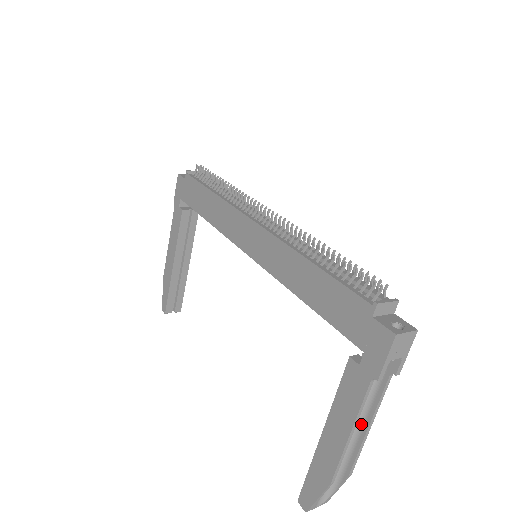
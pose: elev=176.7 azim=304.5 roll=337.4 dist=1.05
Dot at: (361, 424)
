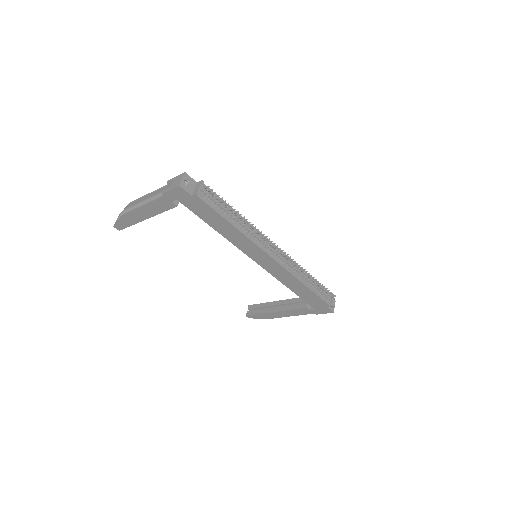
Dot at: occluded
